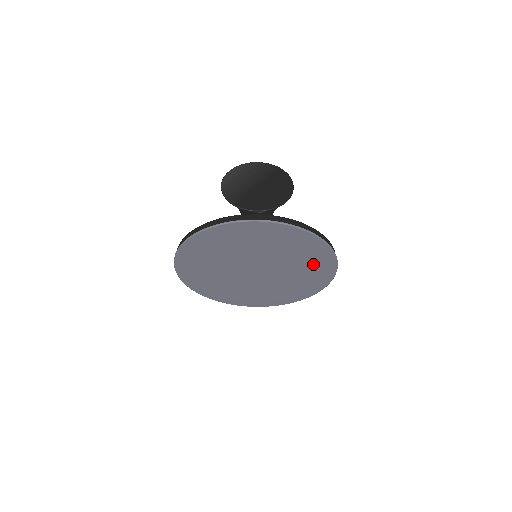
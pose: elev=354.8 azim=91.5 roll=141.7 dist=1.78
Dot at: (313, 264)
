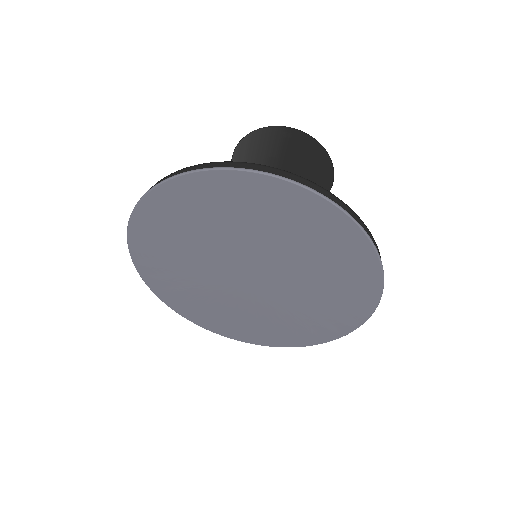
Dot at: (325, 244)
